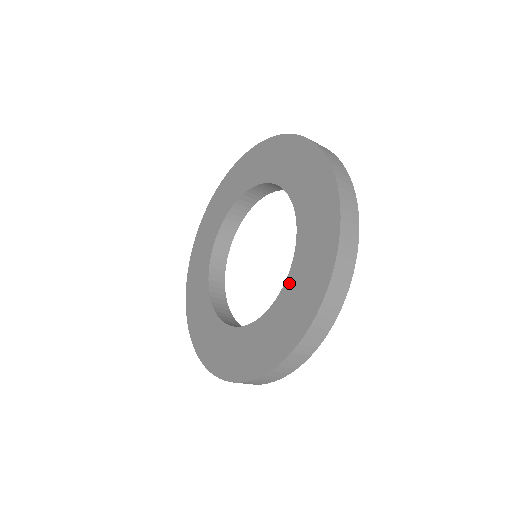
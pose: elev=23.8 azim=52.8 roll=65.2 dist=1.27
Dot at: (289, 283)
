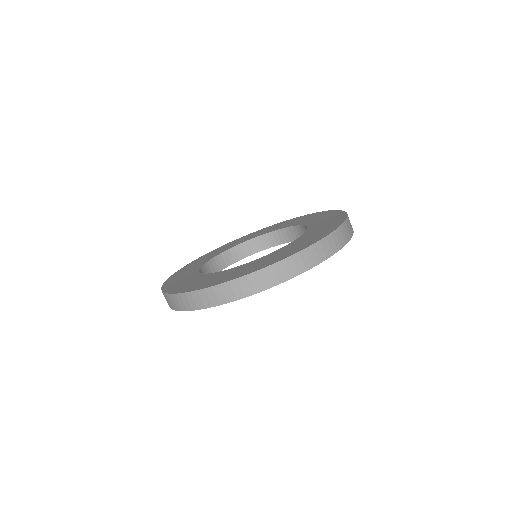
Dot at: (311, 225)
